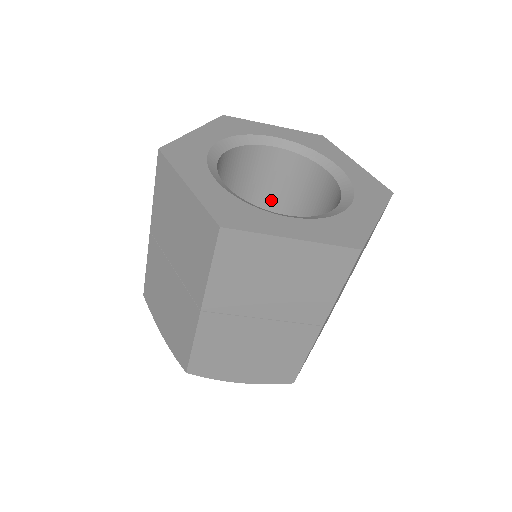
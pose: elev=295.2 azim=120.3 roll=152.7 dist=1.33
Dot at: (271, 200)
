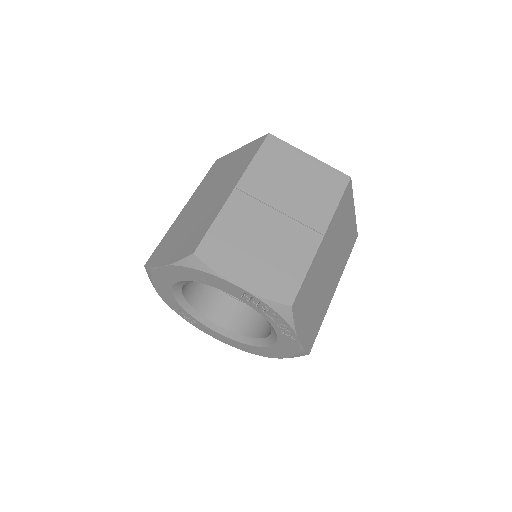
Dot at: occluded
